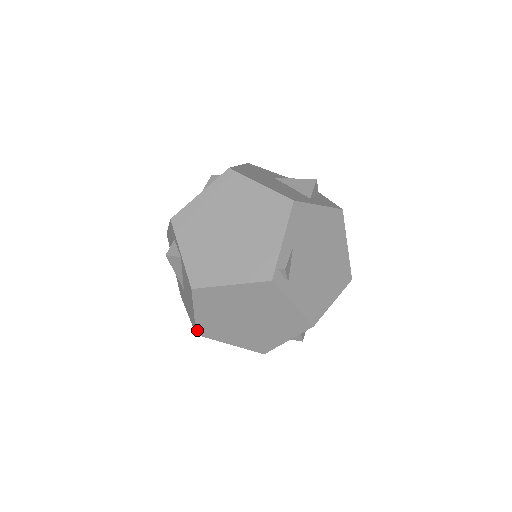
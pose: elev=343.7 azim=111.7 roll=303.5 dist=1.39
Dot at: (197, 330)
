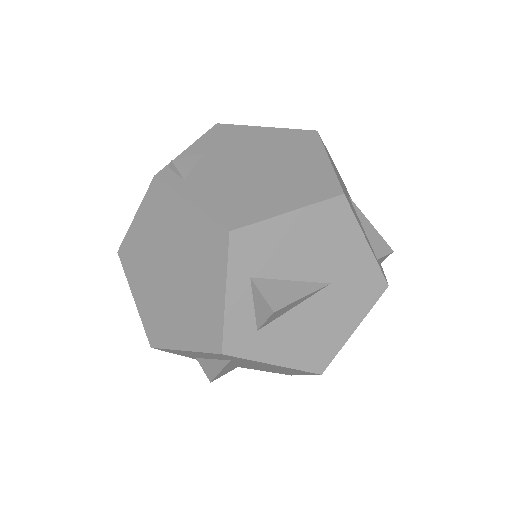
Dot at: (148, 335)
